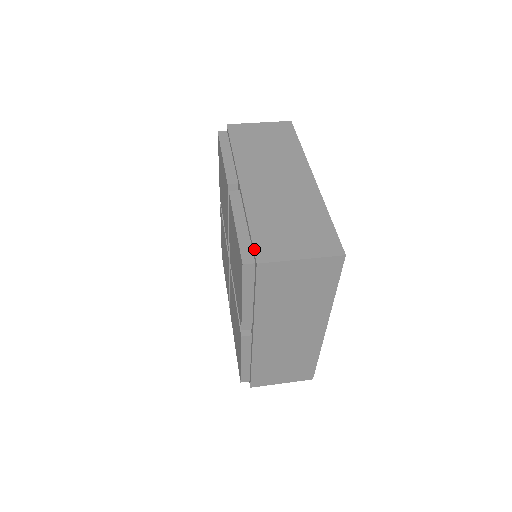
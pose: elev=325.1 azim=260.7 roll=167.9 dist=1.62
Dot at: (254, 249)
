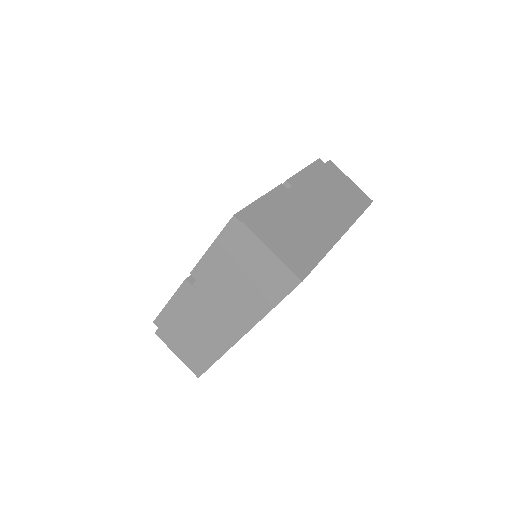
Dot at: (252, 215)
